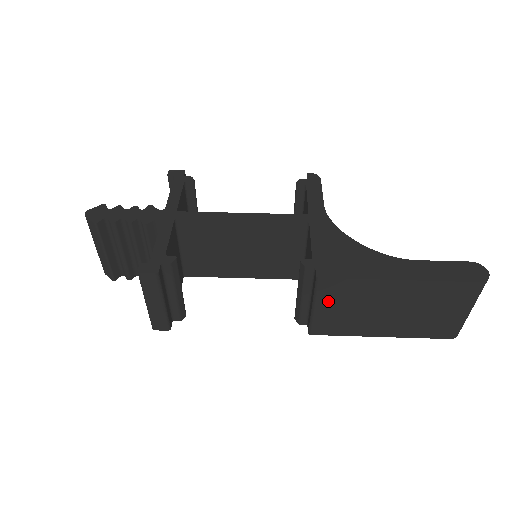
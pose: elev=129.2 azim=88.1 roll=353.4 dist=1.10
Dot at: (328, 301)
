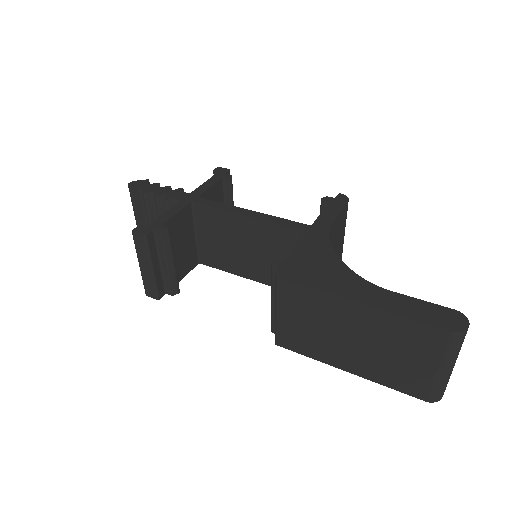
Dot at: (288, 308)
